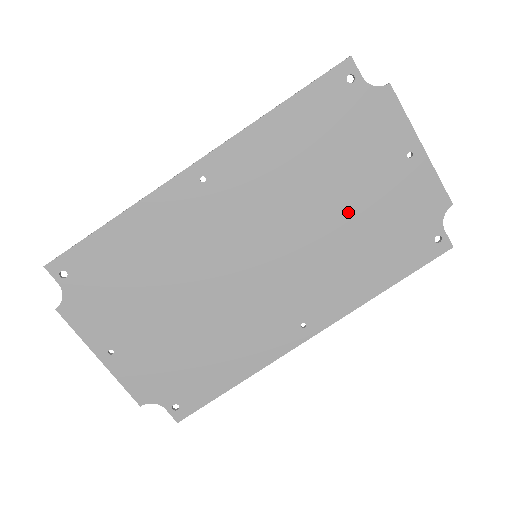
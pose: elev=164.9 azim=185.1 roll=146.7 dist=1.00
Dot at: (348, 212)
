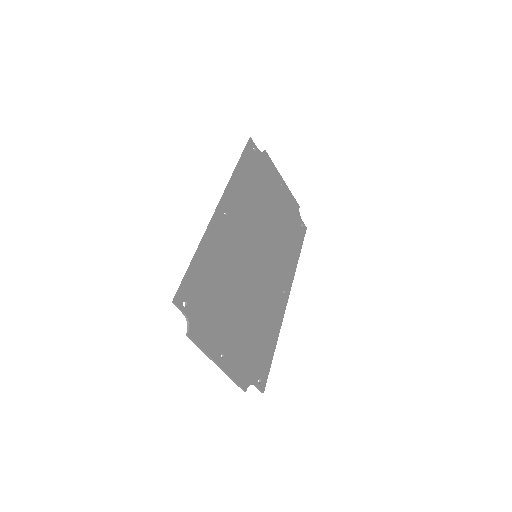
Dot at: (275, 219)
